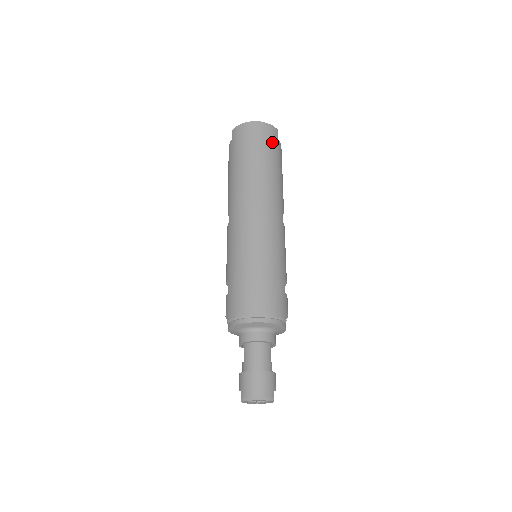
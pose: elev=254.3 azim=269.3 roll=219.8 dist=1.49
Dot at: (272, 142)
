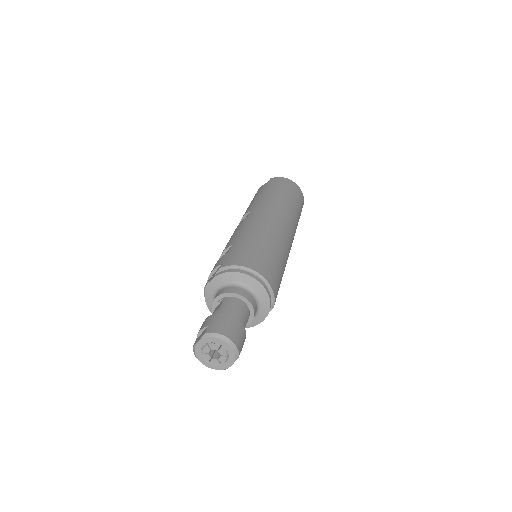
Dot at: (301, 202)
